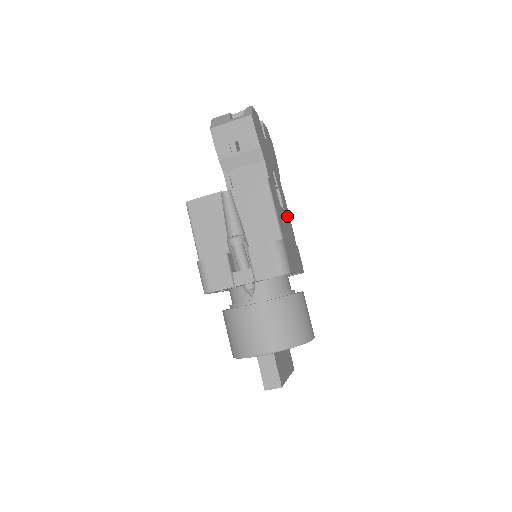
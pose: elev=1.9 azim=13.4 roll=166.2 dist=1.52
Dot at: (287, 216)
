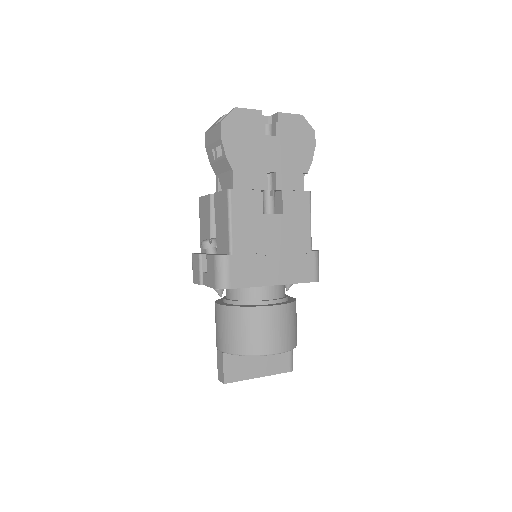
Dot at: (295, 220)
